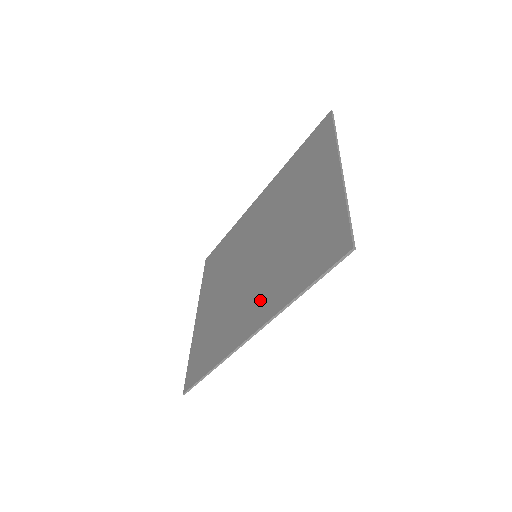
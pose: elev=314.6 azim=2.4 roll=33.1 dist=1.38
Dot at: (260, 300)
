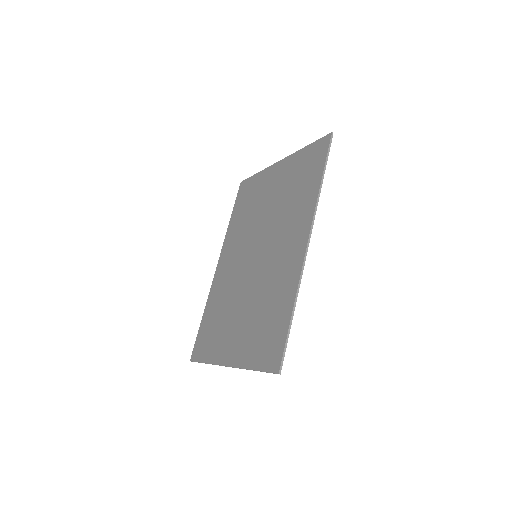
Dot at: (292, 234)
